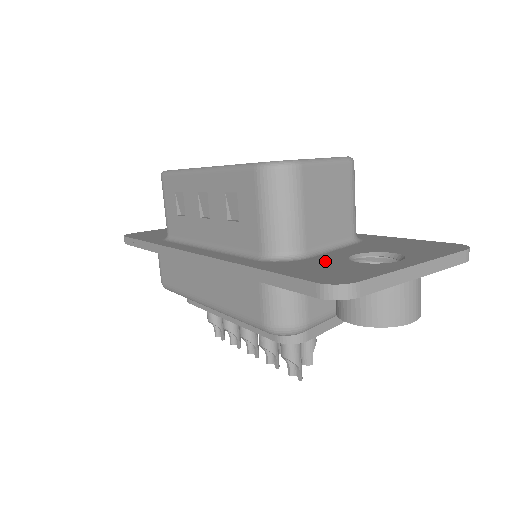
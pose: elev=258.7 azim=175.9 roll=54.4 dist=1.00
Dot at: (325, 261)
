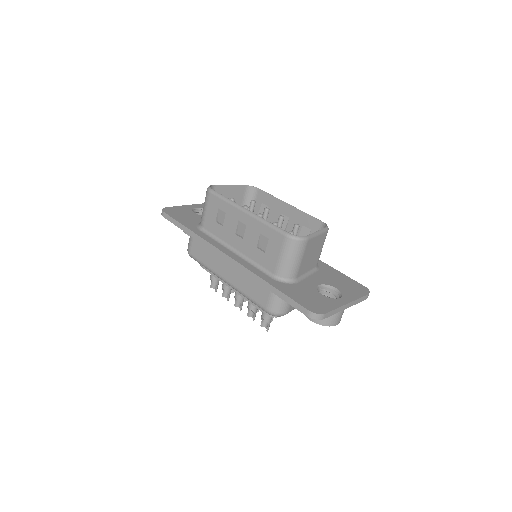
Dot at: (306, 289)
